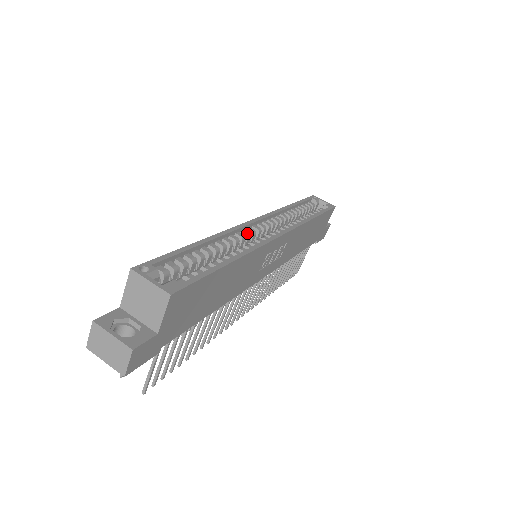
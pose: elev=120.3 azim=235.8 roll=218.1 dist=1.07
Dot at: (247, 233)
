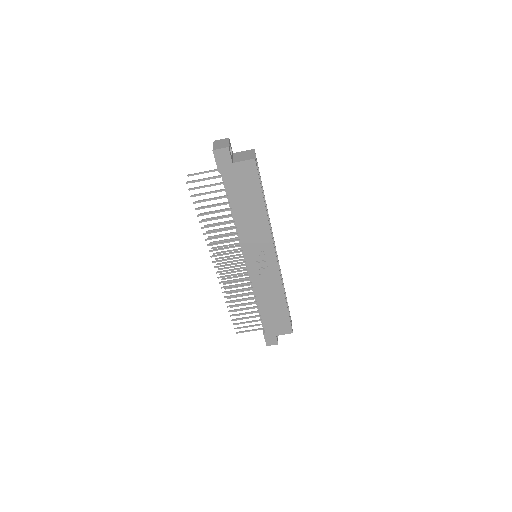
Dot at: occluded
